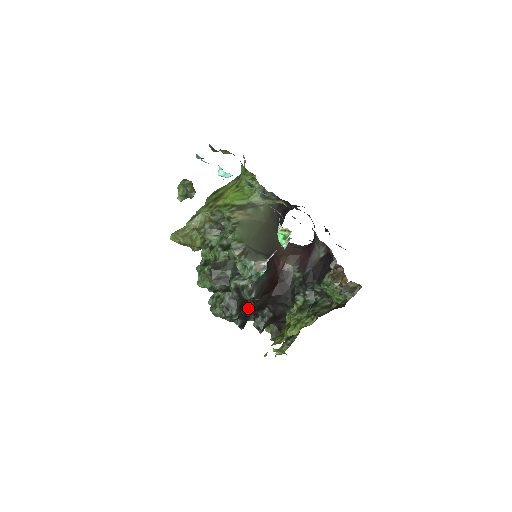
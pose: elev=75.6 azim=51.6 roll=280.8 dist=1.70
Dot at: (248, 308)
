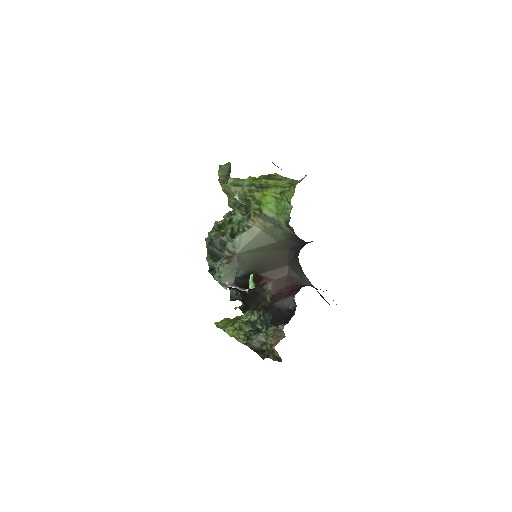
Dot at: occluded
